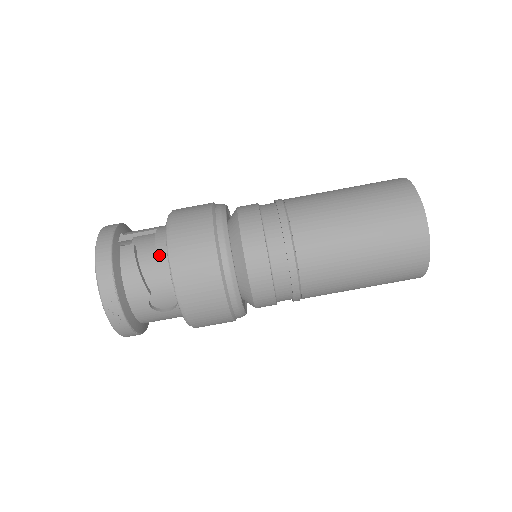
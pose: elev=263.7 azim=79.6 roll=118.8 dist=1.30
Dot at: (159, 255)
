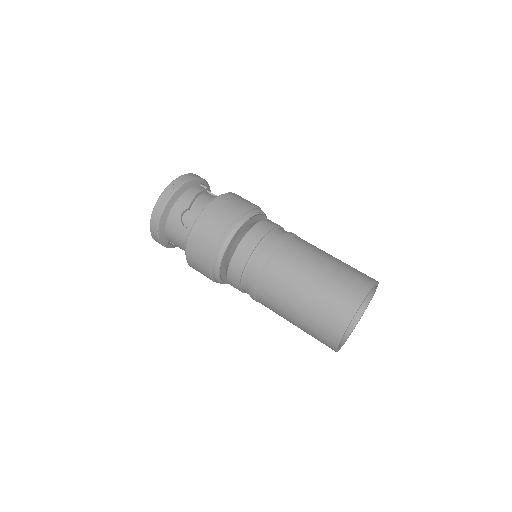
Dot at: (213, 198)
